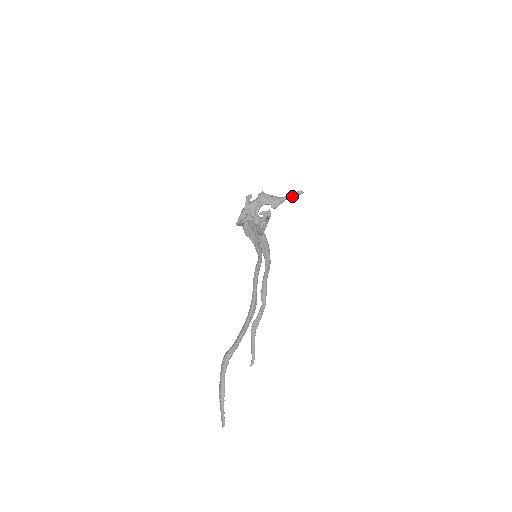
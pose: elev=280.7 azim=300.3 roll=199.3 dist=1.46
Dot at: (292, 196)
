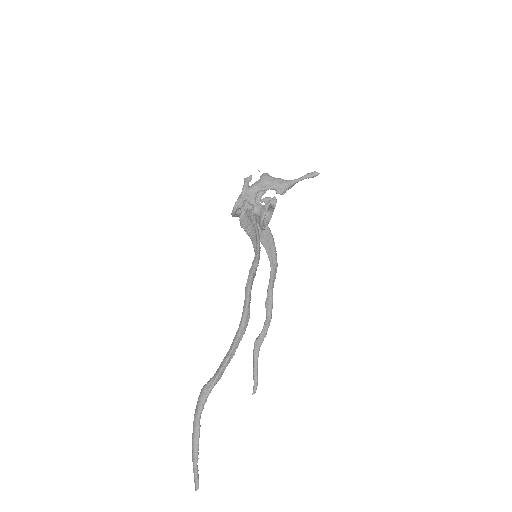
Dot at: occluded
